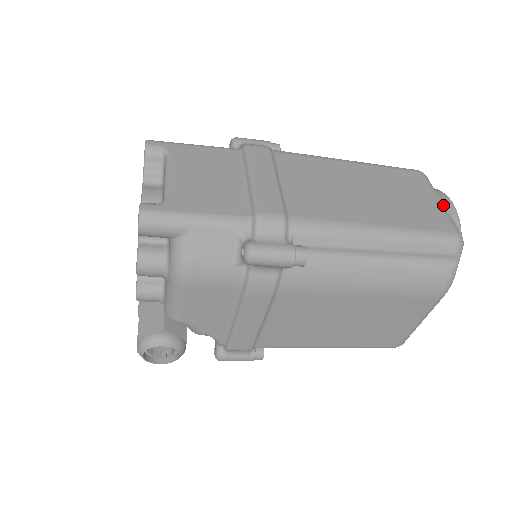
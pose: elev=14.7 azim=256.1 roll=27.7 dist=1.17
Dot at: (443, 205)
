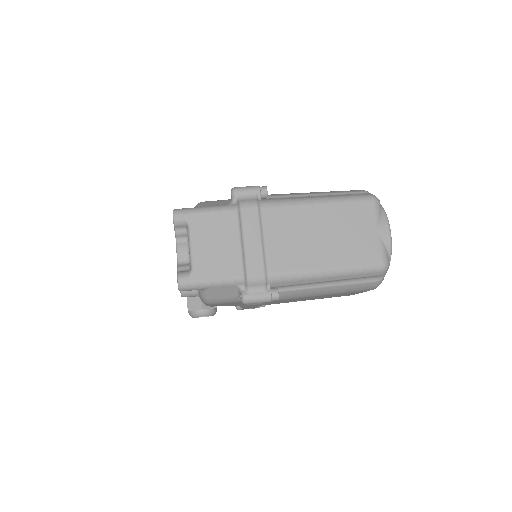
Dot at: (381, 236)
